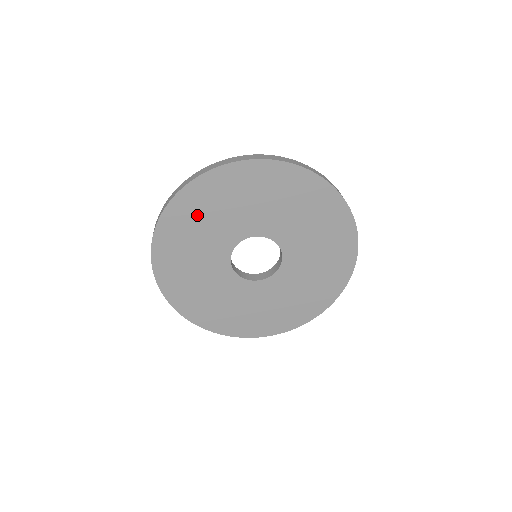
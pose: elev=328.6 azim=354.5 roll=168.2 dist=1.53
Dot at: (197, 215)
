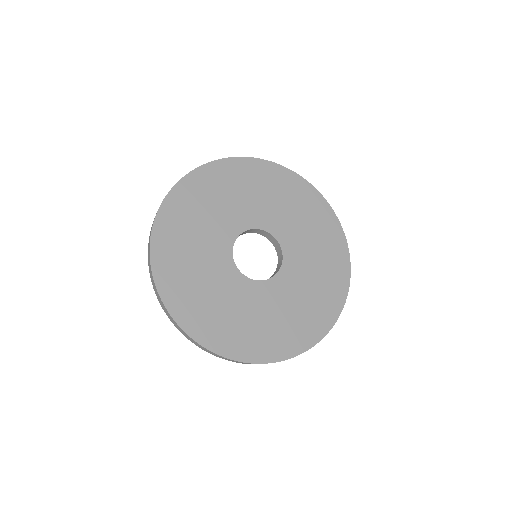
Dot at: (192, 210)
